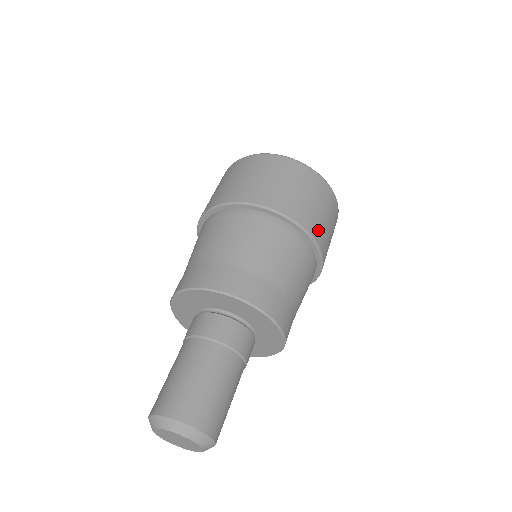
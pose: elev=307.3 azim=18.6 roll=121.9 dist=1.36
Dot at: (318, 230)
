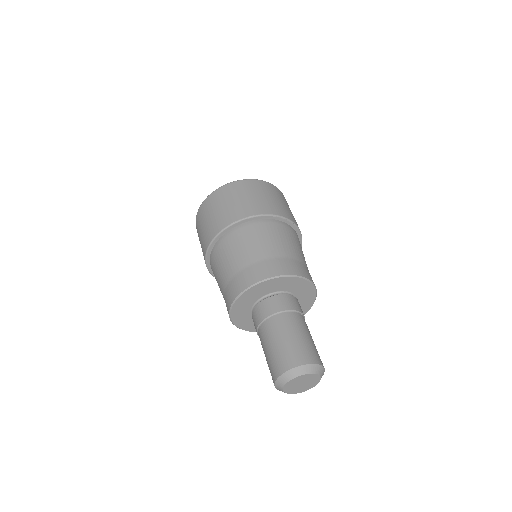
Dot at: (283, 211)
